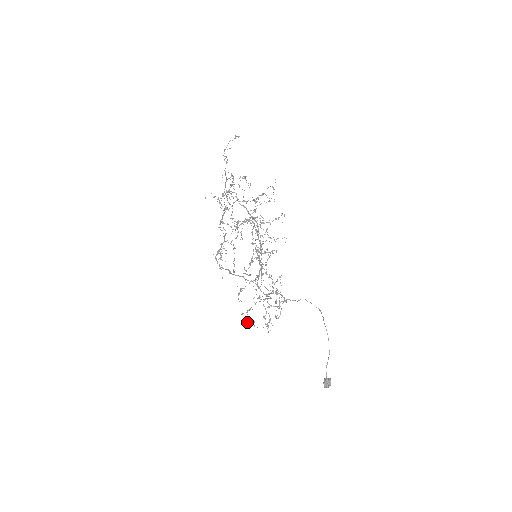
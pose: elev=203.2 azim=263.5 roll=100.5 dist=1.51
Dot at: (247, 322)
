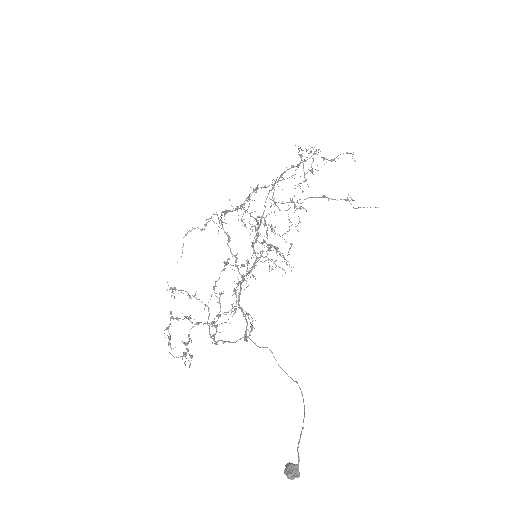
Dot at: (164, 330)
